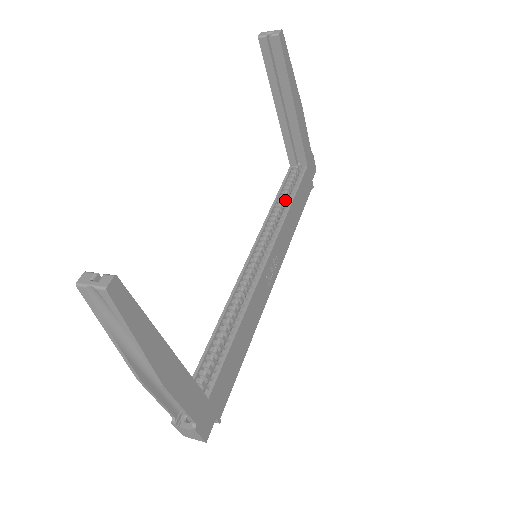
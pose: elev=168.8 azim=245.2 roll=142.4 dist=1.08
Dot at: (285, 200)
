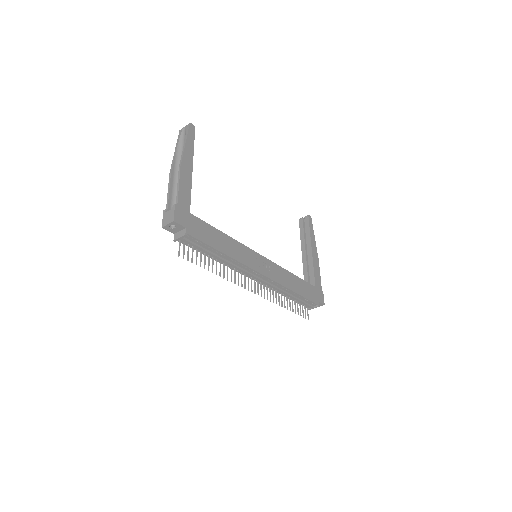
Dot at: occluded
